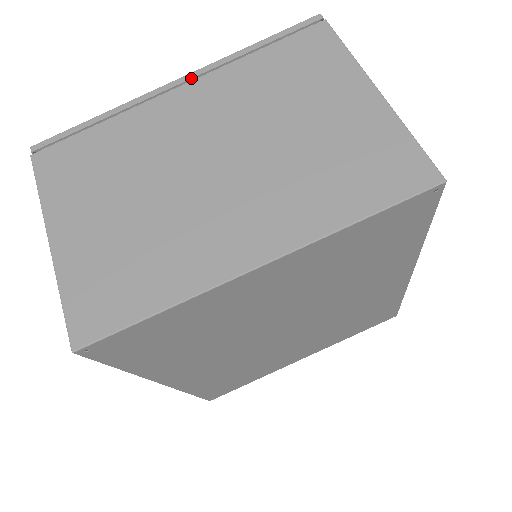
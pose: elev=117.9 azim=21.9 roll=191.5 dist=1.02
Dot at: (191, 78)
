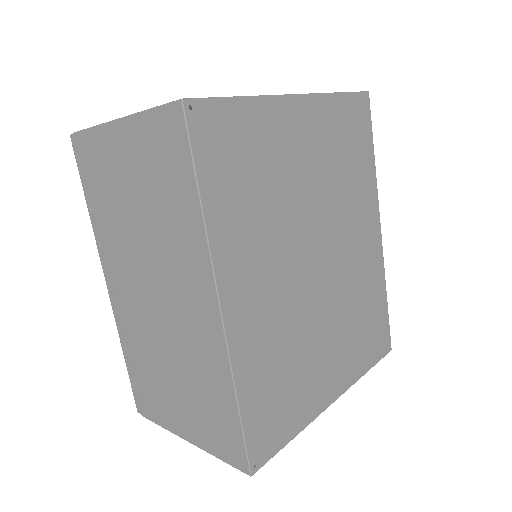
Dot at: occluded
